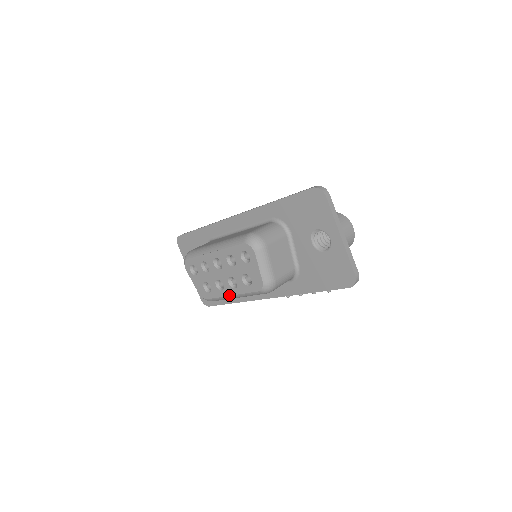
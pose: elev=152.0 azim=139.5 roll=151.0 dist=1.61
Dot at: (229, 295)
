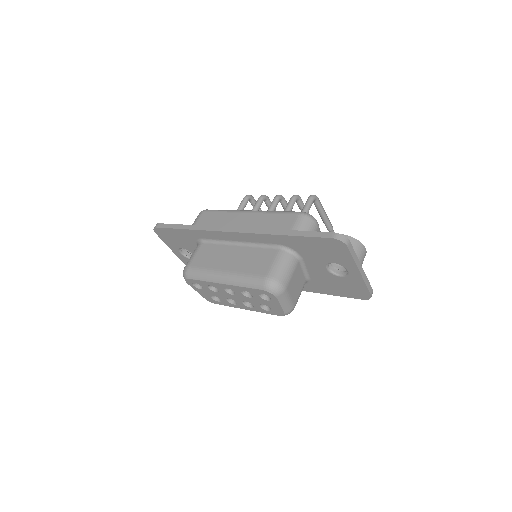
Dot at: occluded
